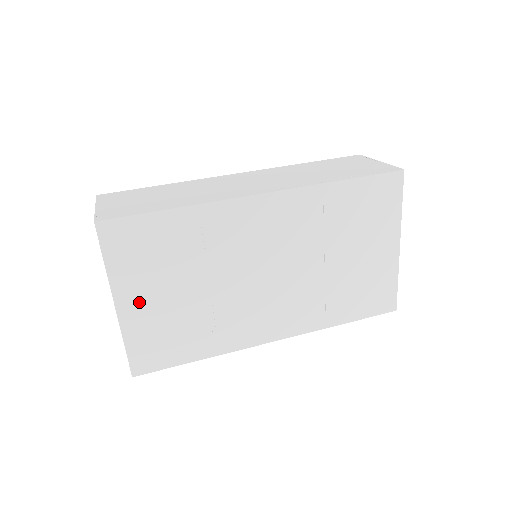
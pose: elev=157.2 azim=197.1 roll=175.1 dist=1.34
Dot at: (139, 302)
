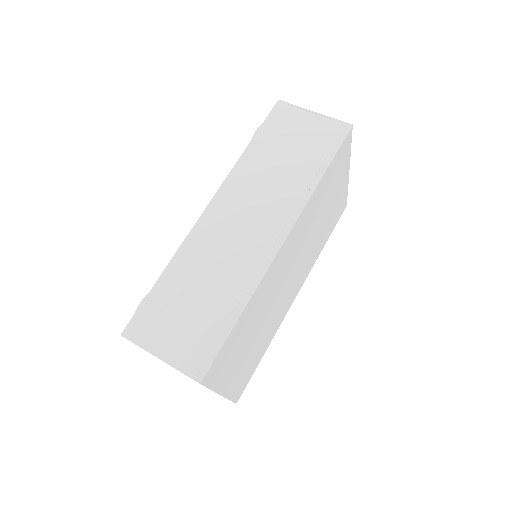
Dot at: (232, 377)
